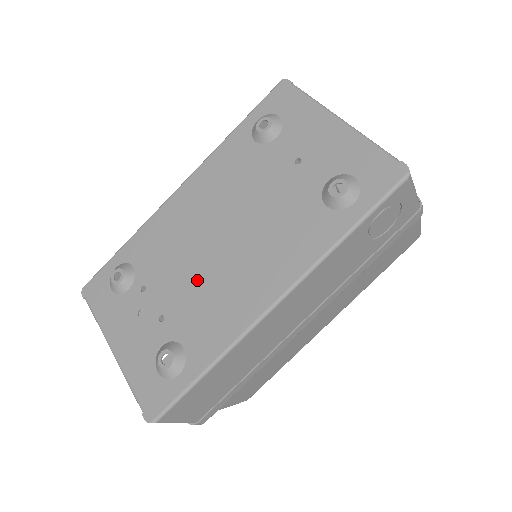
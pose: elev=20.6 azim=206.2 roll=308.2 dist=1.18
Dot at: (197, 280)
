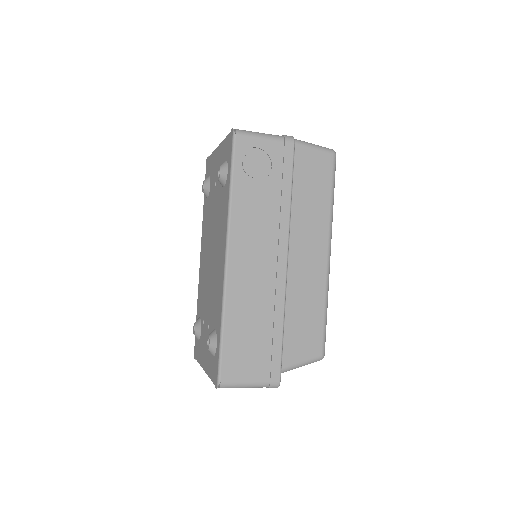
Dot at: (211, 289)
